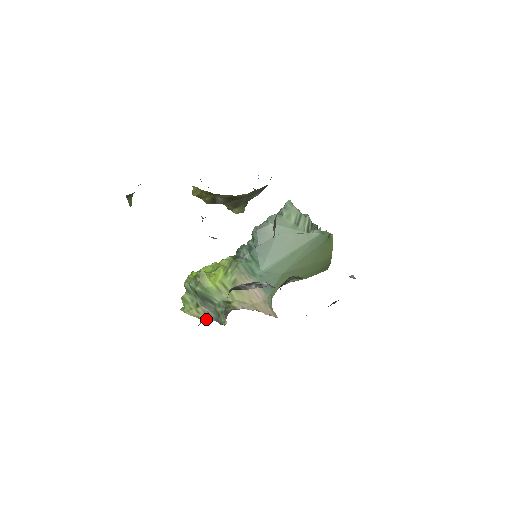
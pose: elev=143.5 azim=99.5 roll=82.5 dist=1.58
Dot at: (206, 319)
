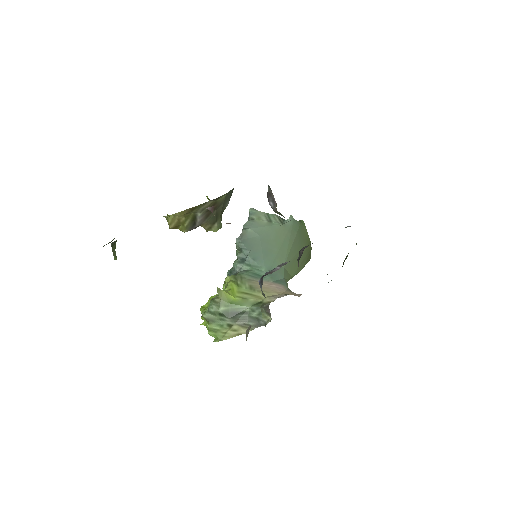
Dot at: occluded
